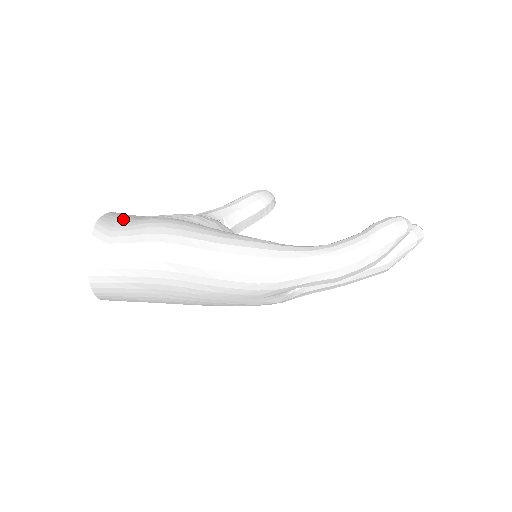
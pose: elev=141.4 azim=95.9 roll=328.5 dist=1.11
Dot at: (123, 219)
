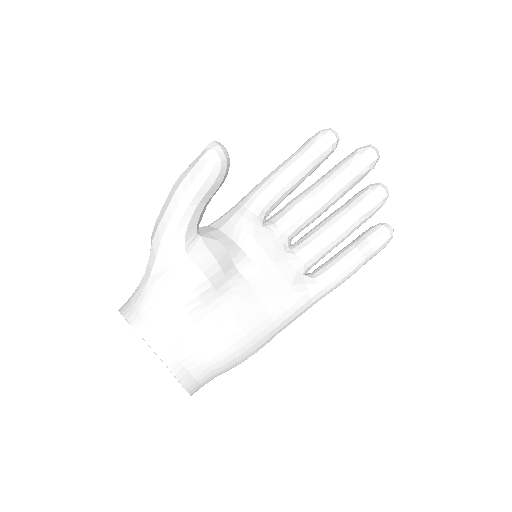
Dot at: (191, 365)
